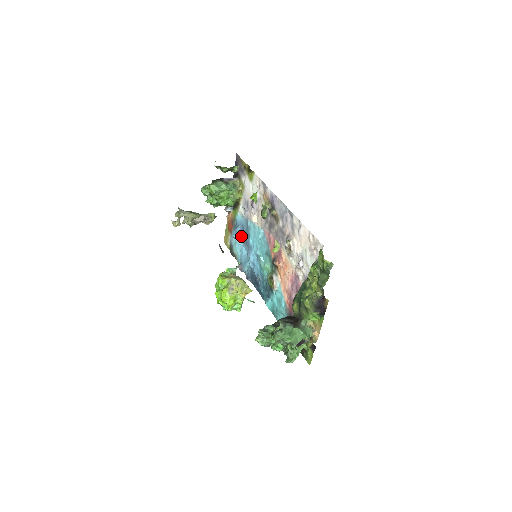
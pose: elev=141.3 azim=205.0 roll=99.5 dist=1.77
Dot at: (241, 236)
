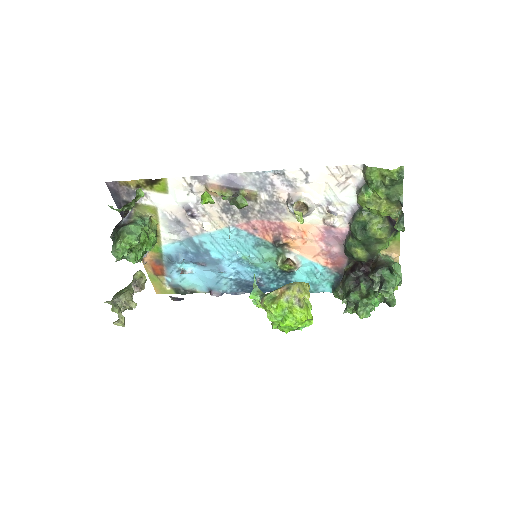
Dot at: occluded
